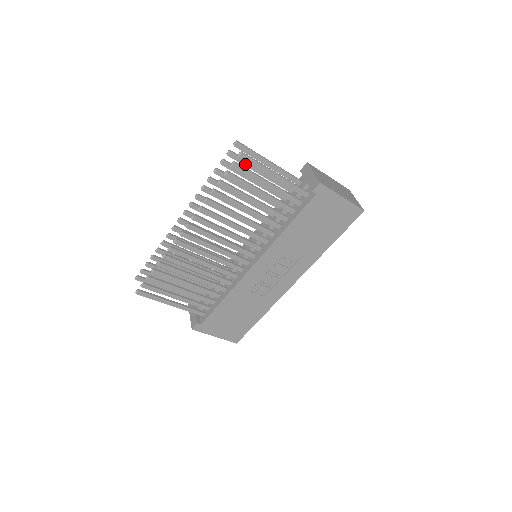
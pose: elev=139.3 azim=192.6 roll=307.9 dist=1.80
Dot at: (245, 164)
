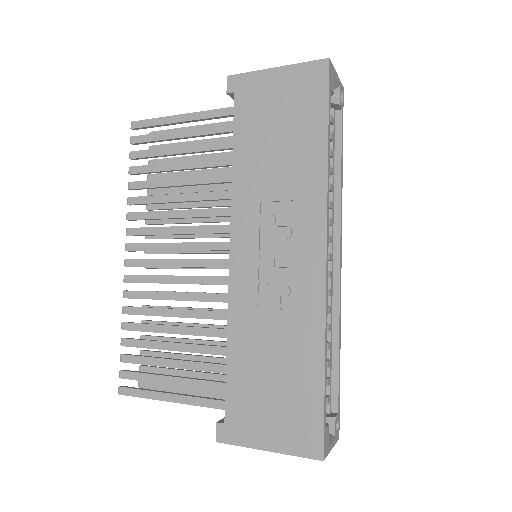
Dot at: occluded
